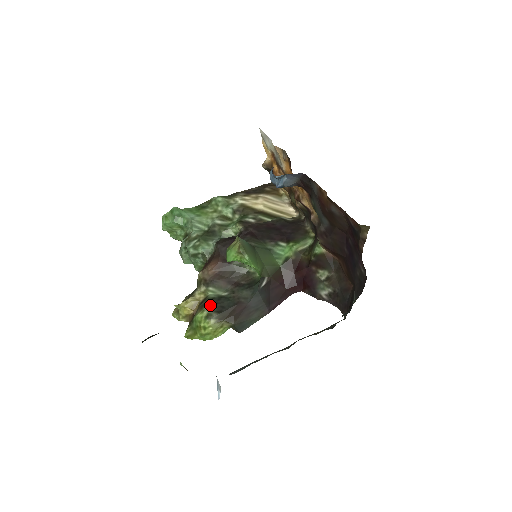
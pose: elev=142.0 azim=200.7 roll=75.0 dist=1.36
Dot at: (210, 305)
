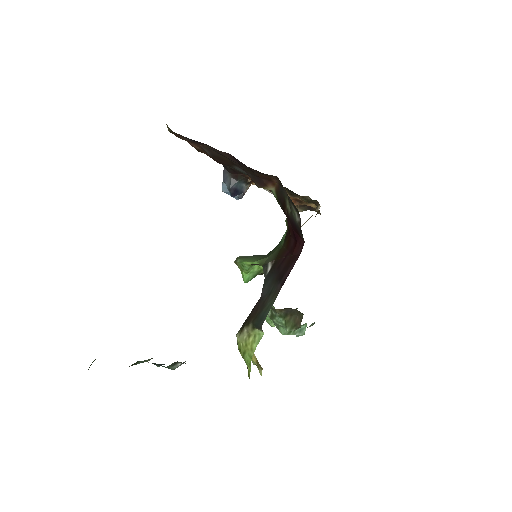
Dot at: occluded
